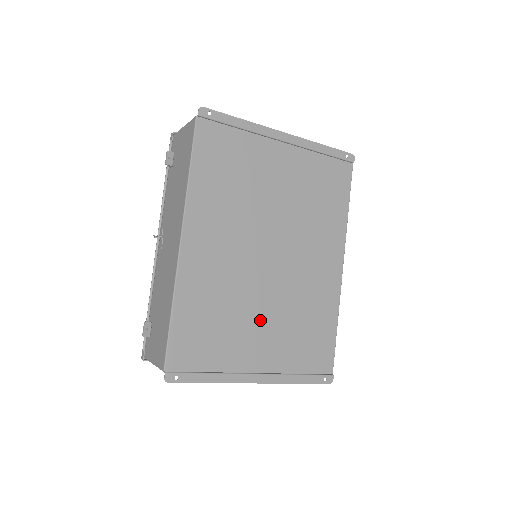
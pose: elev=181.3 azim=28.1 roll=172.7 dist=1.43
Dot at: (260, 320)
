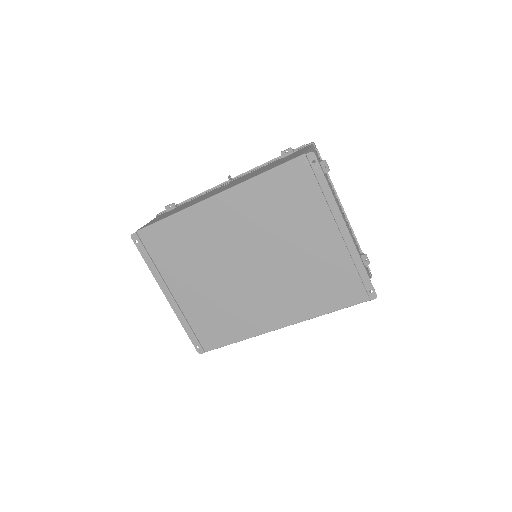
Dot at: (204, 280)
